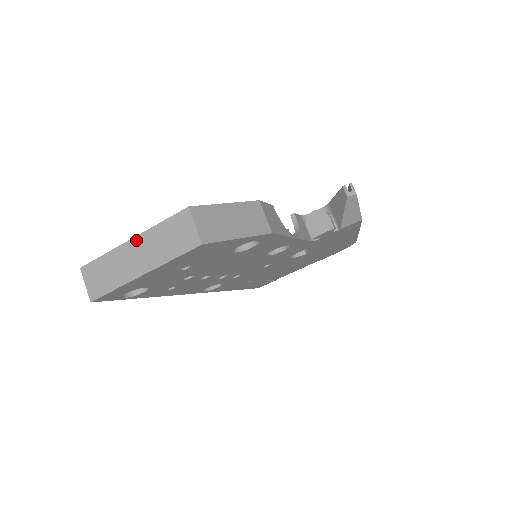
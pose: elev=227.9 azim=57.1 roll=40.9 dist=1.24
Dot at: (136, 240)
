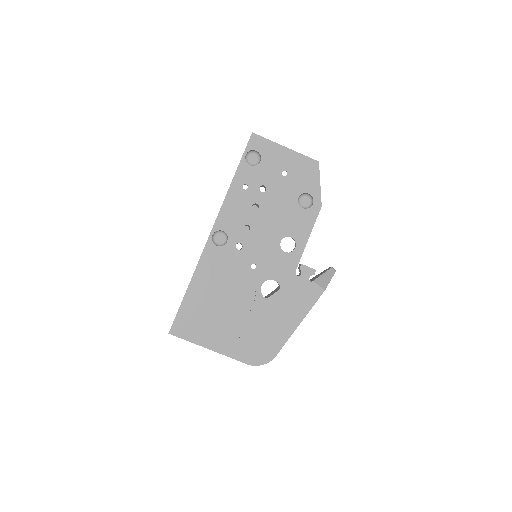
Dot at: occluded
